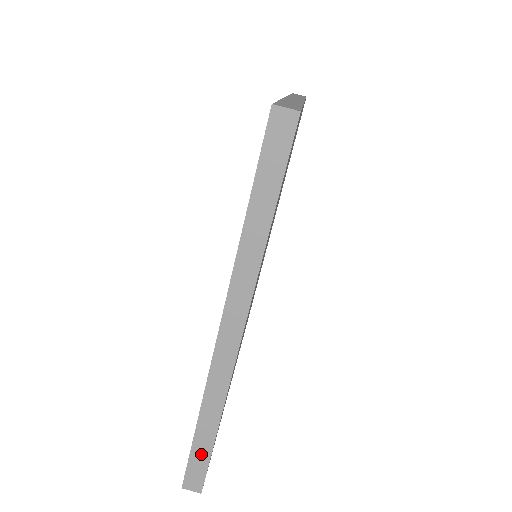
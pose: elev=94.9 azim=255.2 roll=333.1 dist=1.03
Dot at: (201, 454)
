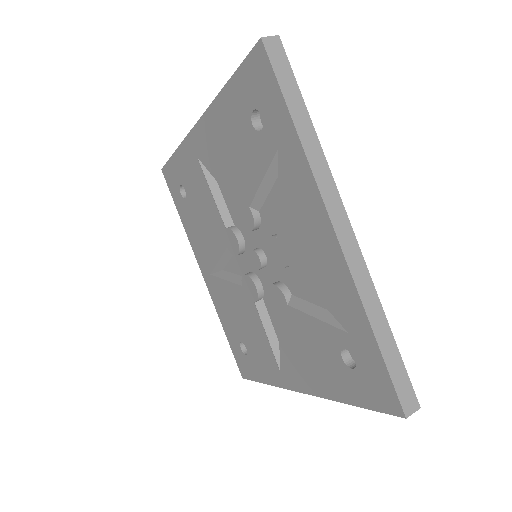
Dot at: (395, 363)
